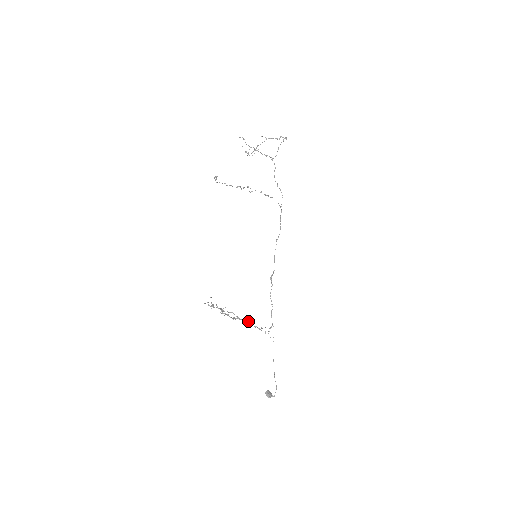
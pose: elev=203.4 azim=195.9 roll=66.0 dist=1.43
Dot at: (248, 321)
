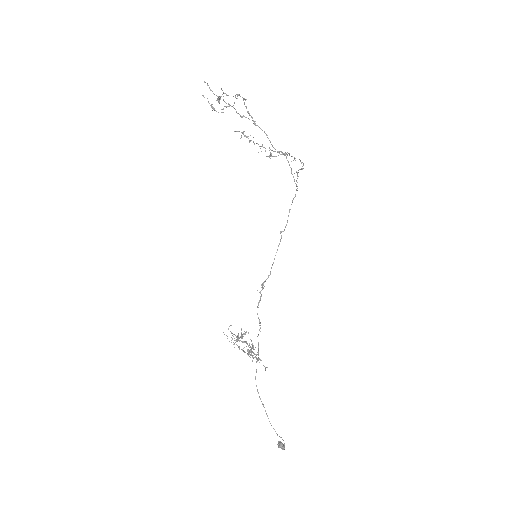
Dot at: occluded
